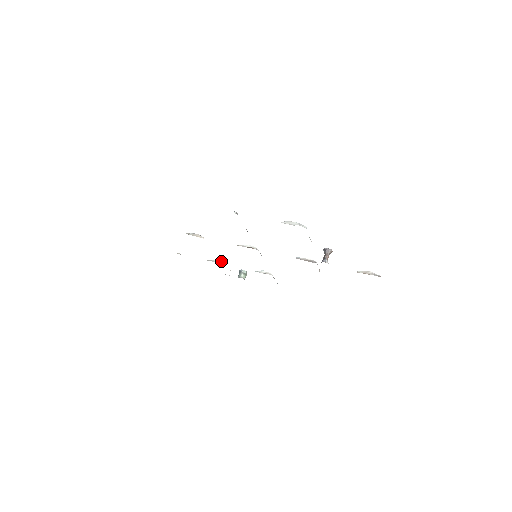
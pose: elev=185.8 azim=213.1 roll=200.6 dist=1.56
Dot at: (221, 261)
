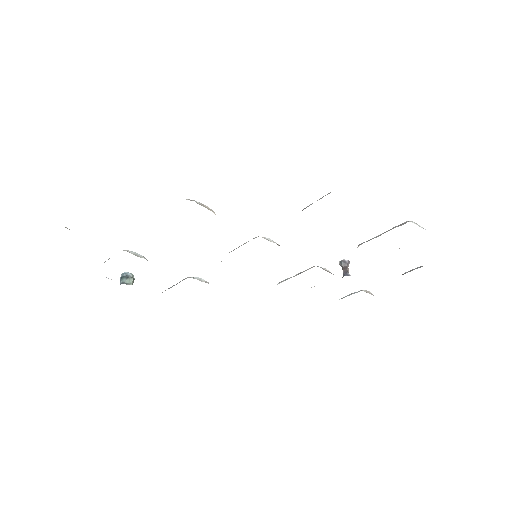
Dot at: occluded
